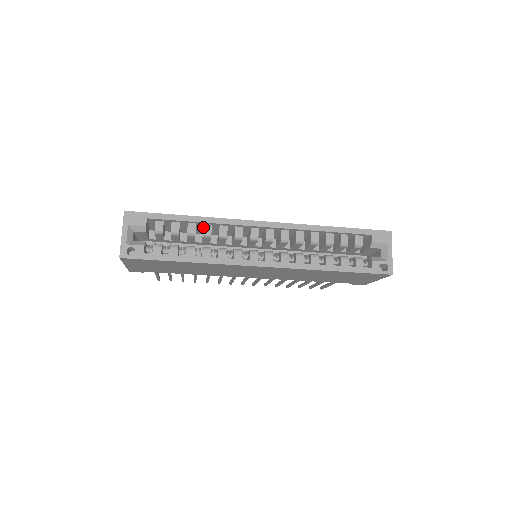
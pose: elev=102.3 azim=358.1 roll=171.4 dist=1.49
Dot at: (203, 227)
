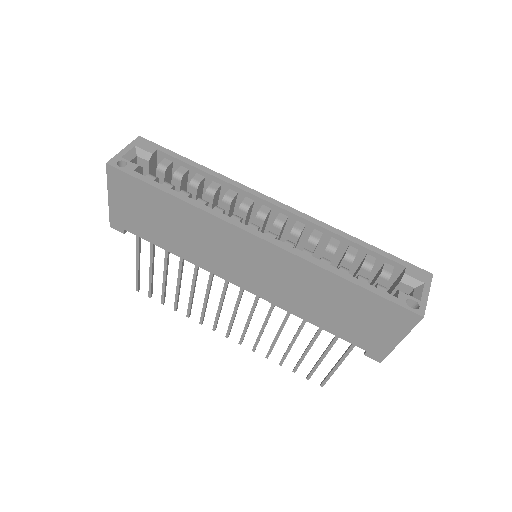
Dot at: (211, 184)
